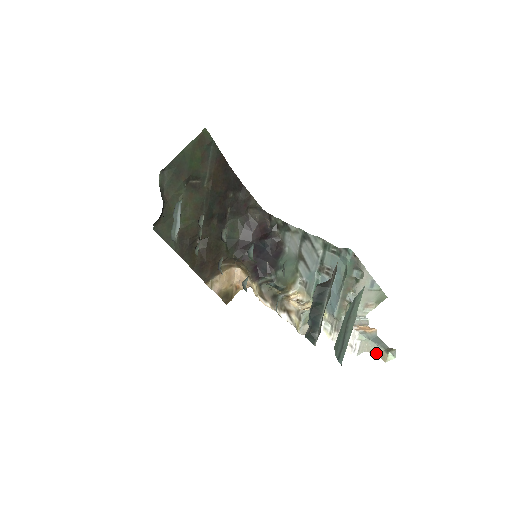
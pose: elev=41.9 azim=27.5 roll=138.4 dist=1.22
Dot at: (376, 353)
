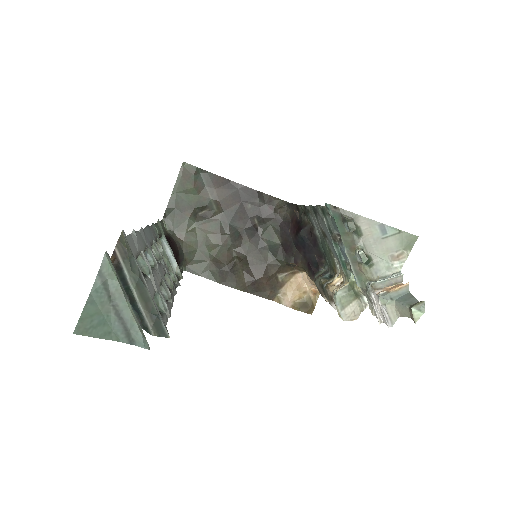
Dot at: (406, 315)
